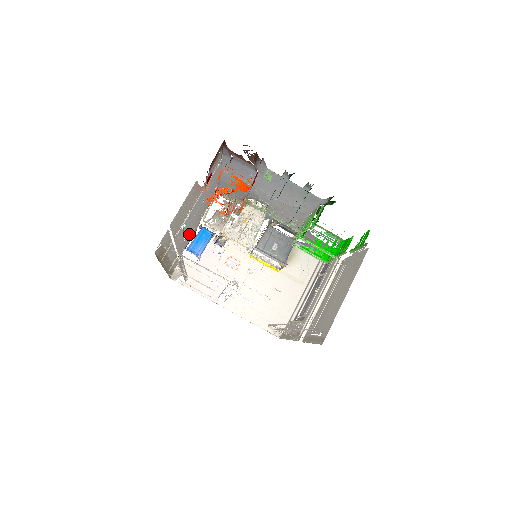
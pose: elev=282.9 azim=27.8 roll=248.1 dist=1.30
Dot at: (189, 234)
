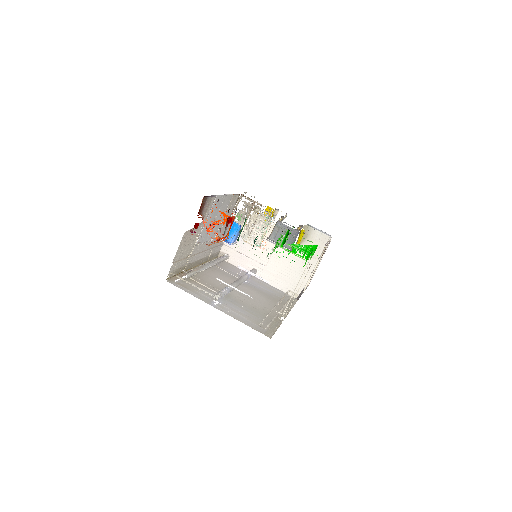
Dot at: (219, 233)
